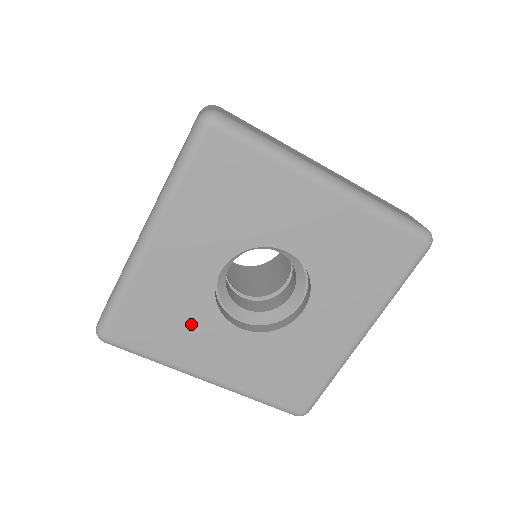
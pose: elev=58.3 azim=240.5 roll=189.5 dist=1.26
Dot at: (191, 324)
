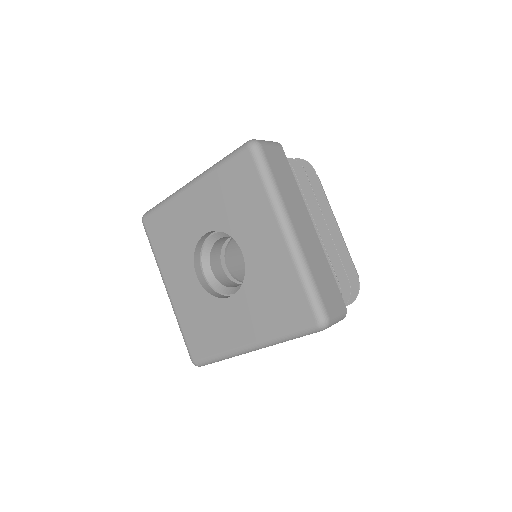
Dot at: (178, 250)
